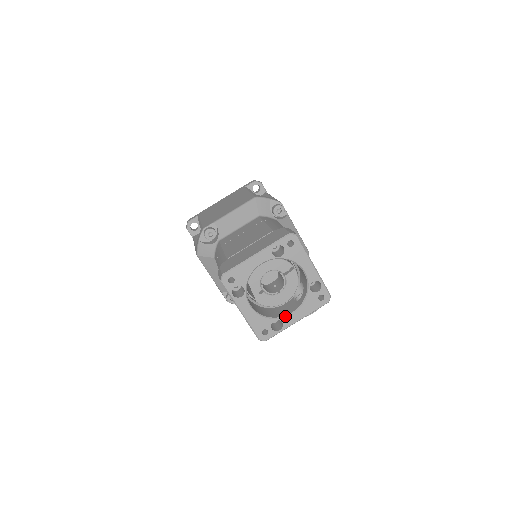
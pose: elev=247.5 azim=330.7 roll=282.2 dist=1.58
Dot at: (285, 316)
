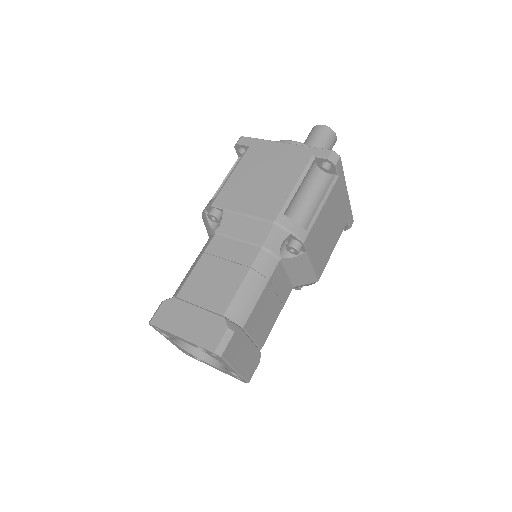
Dot at: (206, 361)
